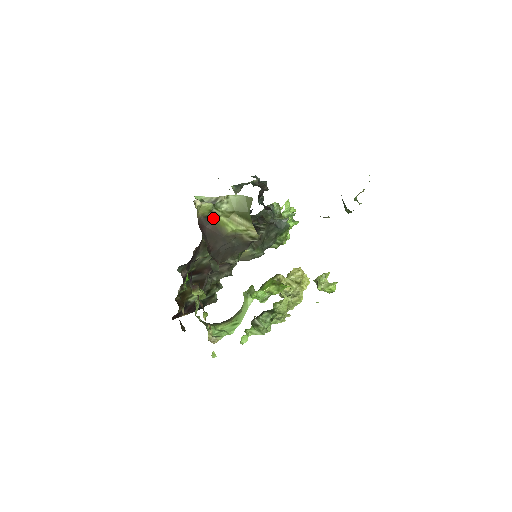
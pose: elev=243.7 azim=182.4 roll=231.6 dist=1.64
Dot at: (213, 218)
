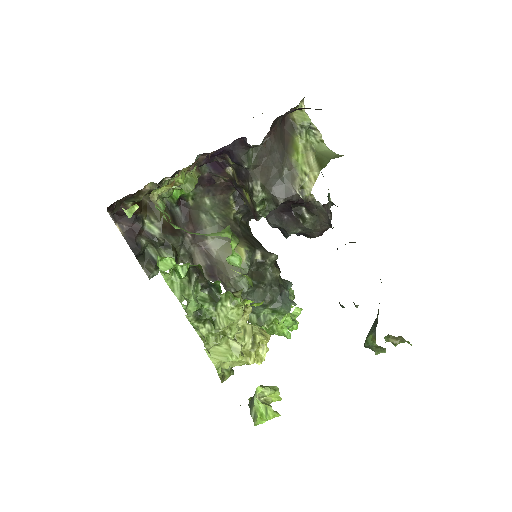
Dot at: (296, 134)
